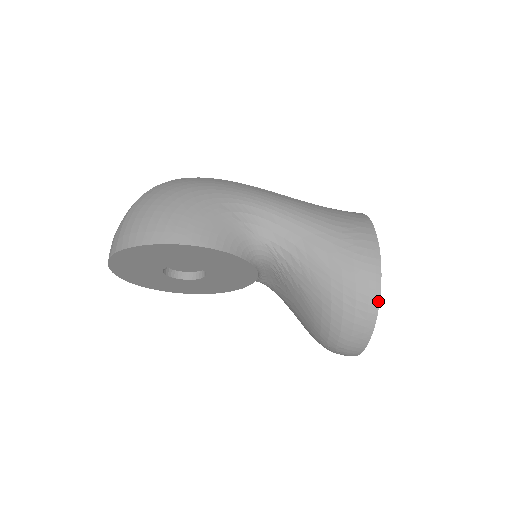
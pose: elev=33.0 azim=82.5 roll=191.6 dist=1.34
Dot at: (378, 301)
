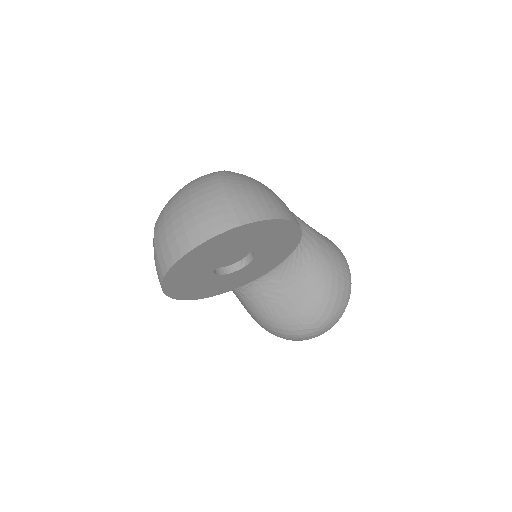
Dot at: occluded
